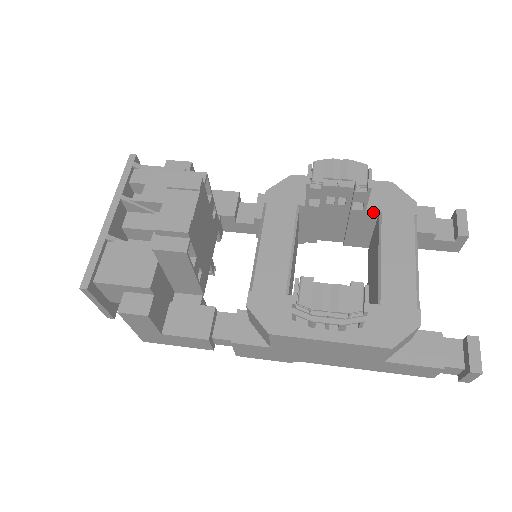
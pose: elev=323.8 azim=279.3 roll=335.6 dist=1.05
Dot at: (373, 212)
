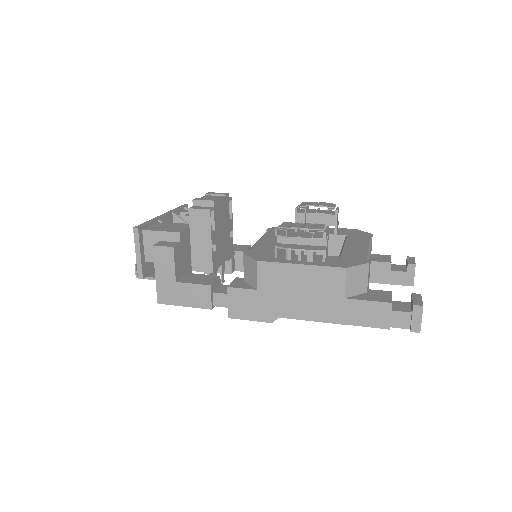
Dot at: (342, 236)
